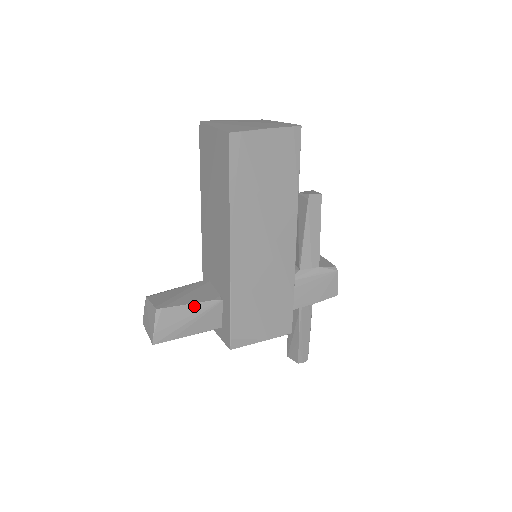
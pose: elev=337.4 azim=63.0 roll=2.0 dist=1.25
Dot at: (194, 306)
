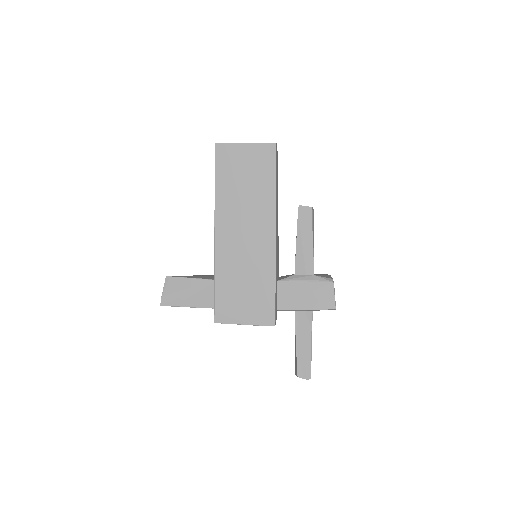
Dot at: (193, 280)
